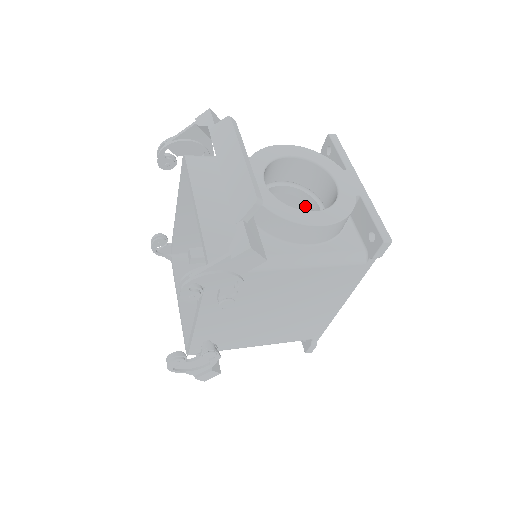
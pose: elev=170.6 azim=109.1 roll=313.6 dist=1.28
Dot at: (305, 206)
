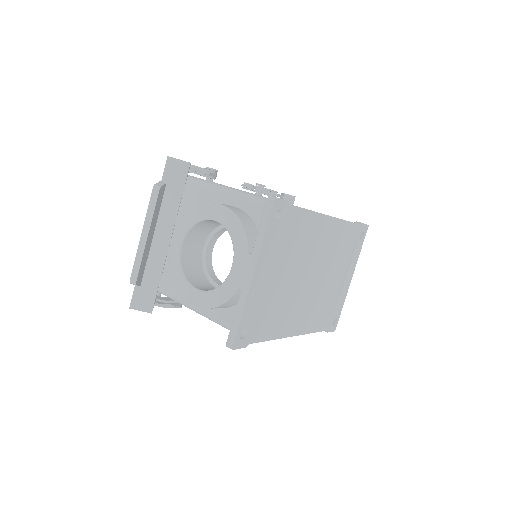
Dot at: occluded
